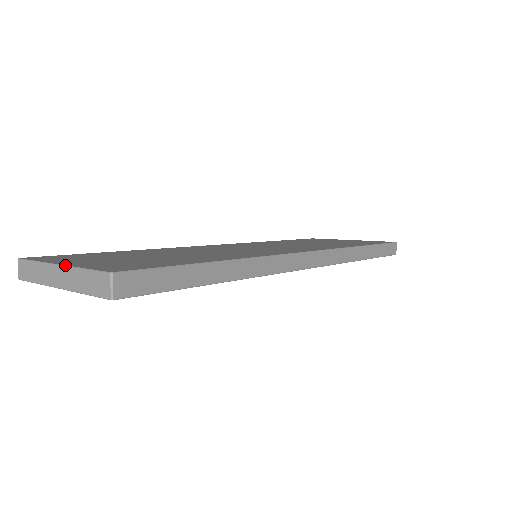
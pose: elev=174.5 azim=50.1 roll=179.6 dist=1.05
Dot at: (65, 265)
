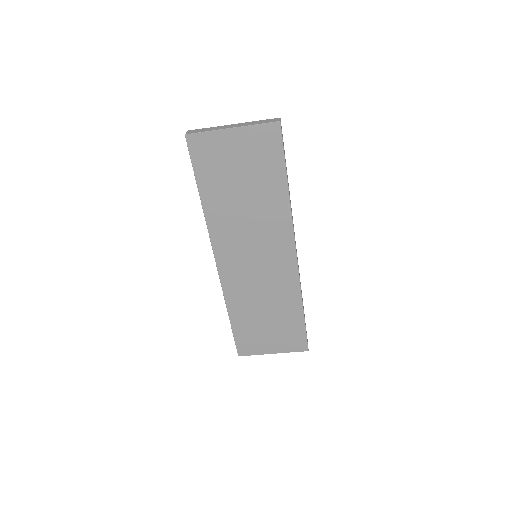
Dot at: (240, 123)
